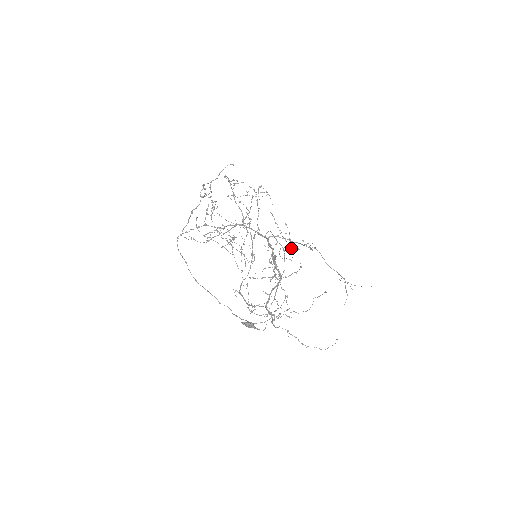
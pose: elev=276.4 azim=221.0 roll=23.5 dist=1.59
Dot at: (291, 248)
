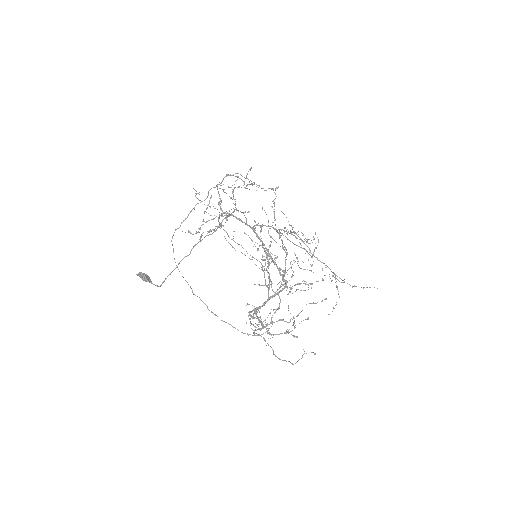
Dot at: (311, 256)
